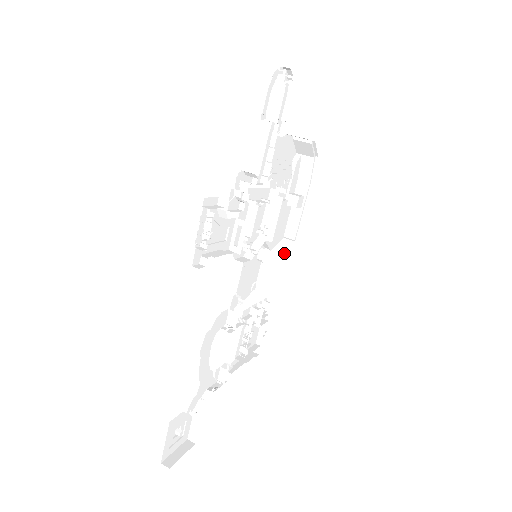
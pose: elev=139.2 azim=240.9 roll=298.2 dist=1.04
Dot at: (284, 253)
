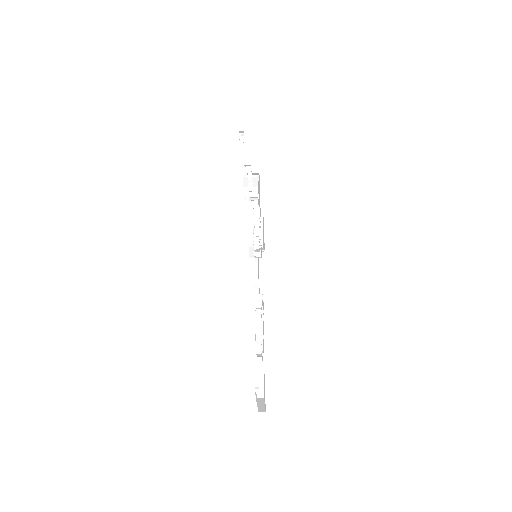
Dot at: occluded
